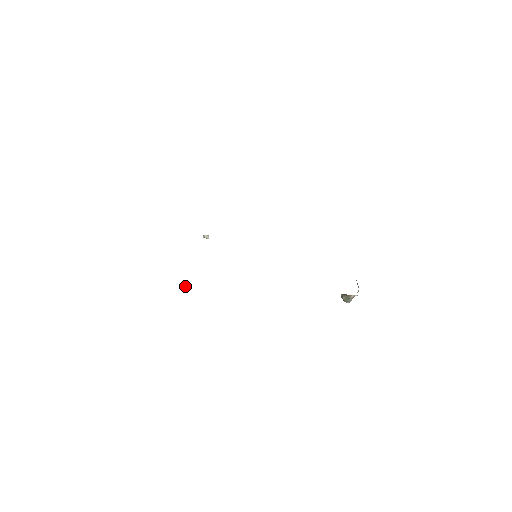
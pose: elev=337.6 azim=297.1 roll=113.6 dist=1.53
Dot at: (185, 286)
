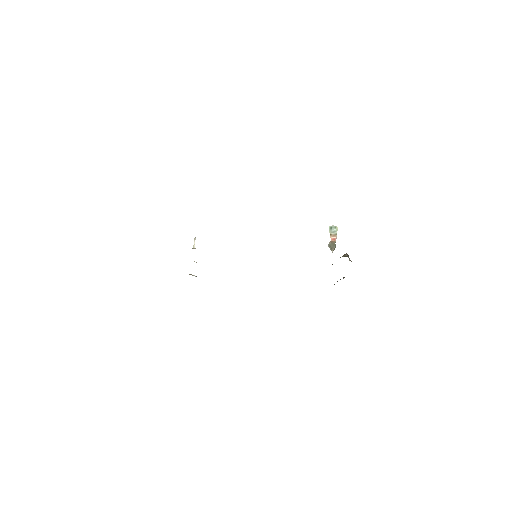
Dot at: occluded
